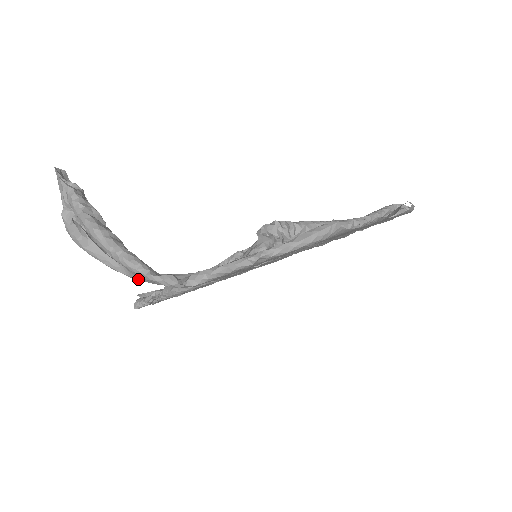
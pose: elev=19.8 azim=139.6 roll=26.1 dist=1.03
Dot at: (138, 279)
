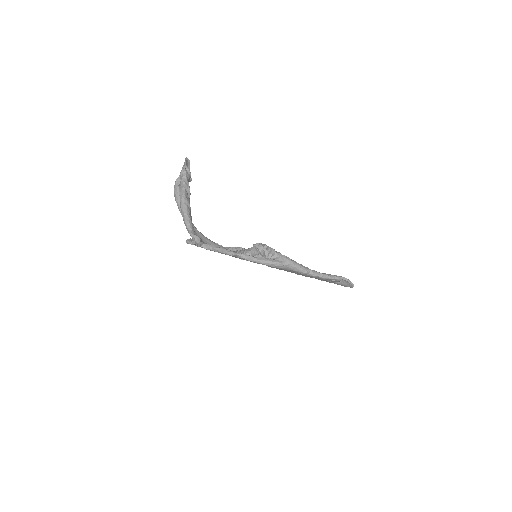
Dot at: occluded
